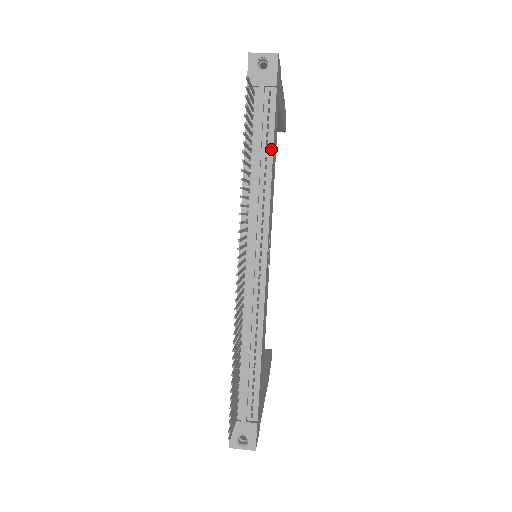
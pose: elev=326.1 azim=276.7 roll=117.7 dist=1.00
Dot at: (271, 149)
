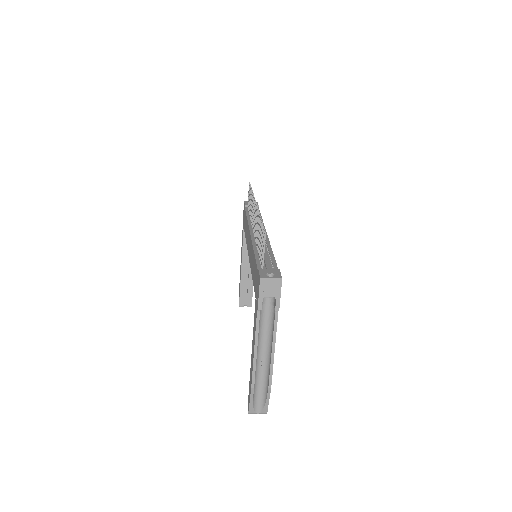
Dot at: (260, 215)
